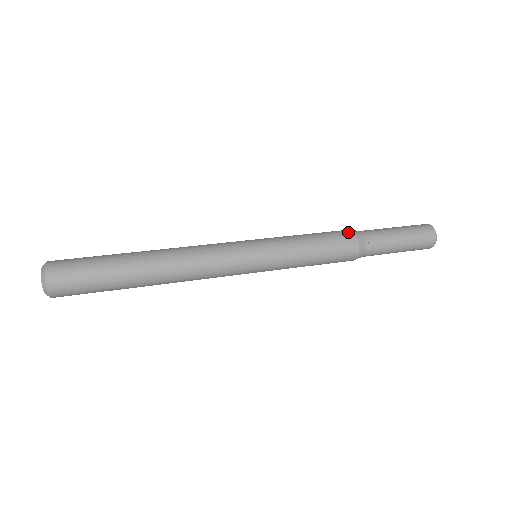
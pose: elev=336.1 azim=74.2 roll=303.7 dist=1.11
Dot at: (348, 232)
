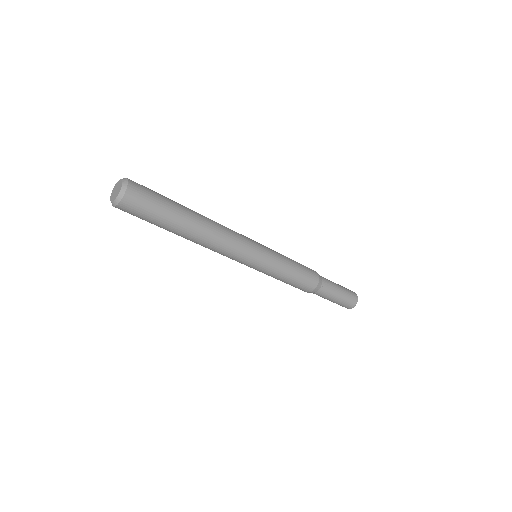
Dot at: occluded
